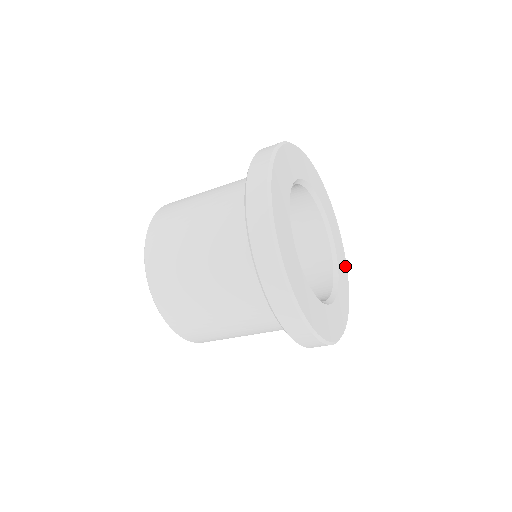
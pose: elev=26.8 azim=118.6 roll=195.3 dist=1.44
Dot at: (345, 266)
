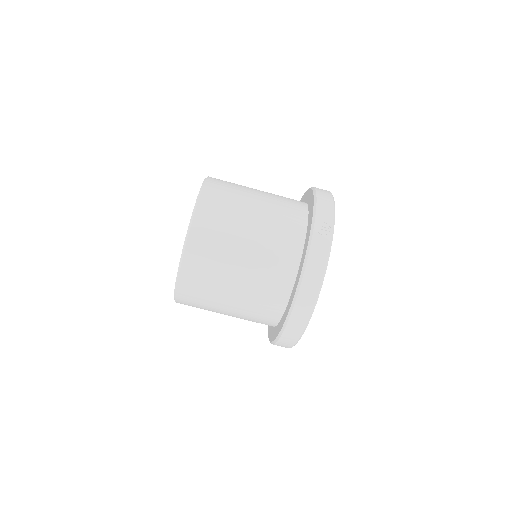
Dot at: occluded
